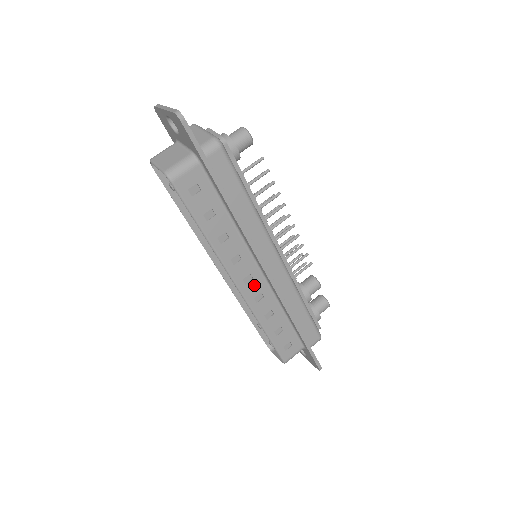
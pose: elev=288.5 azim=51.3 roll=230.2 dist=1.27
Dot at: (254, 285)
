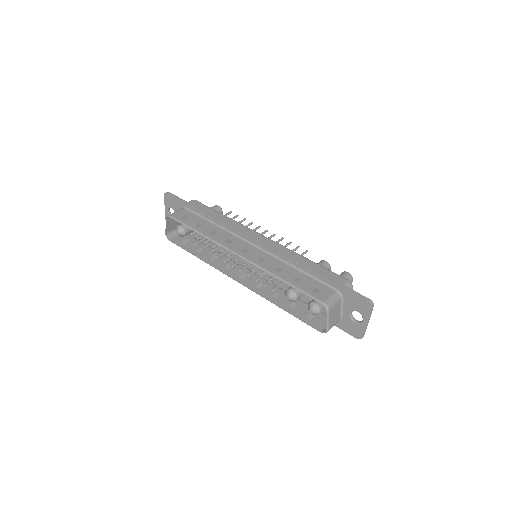
Dot at: (253, 253)
